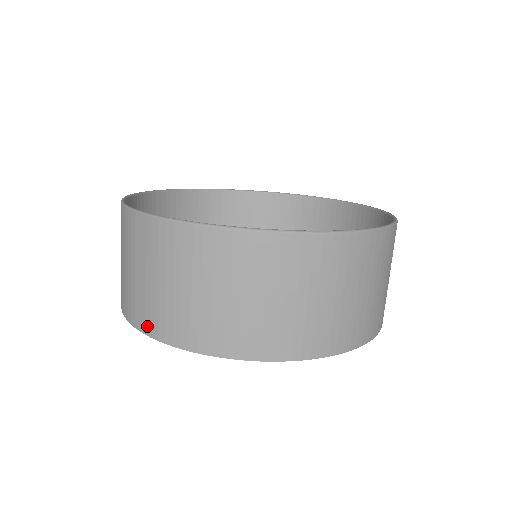
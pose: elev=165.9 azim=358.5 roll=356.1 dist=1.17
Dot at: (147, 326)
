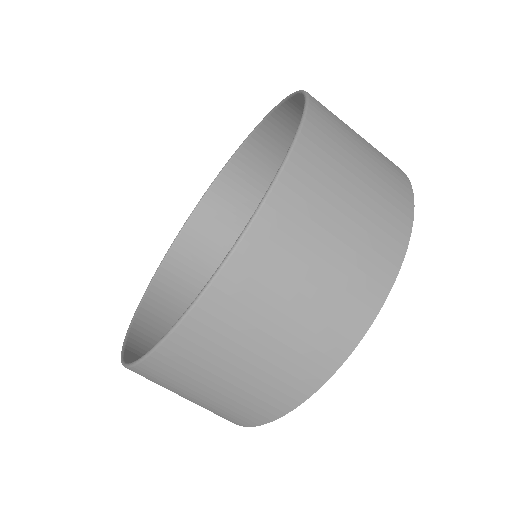
Dot at: occluded
